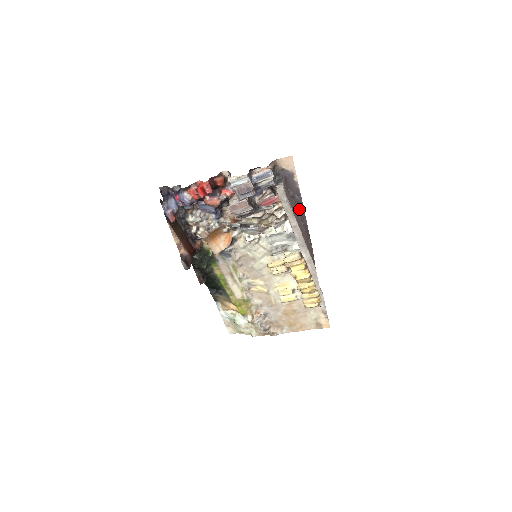
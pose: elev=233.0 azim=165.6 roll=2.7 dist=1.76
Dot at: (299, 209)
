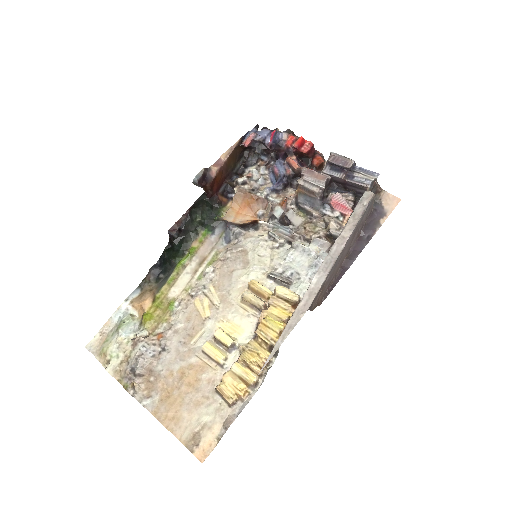
Dot at: (354, 251)
